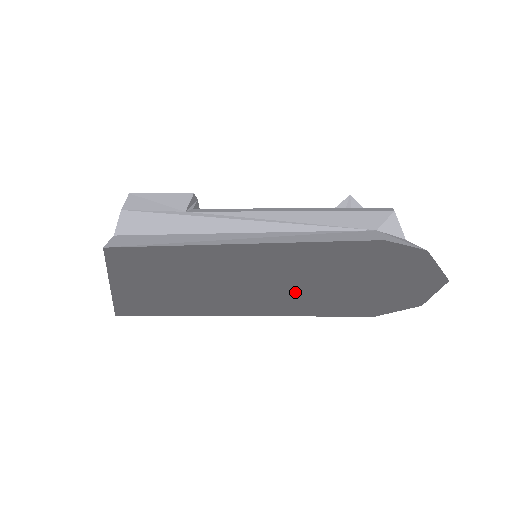
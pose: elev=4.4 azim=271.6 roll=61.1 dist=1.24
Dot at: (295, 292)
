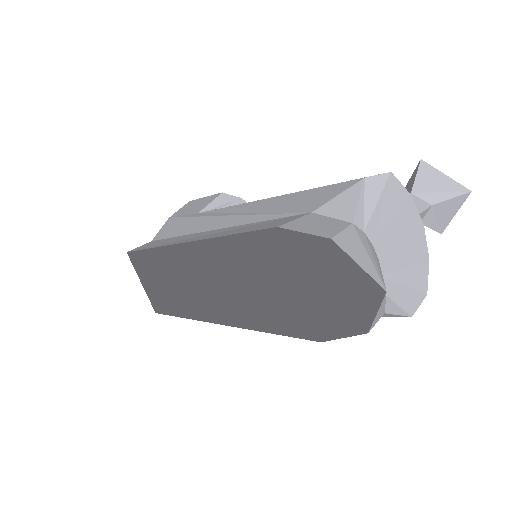
Dot at: (237, 299)
